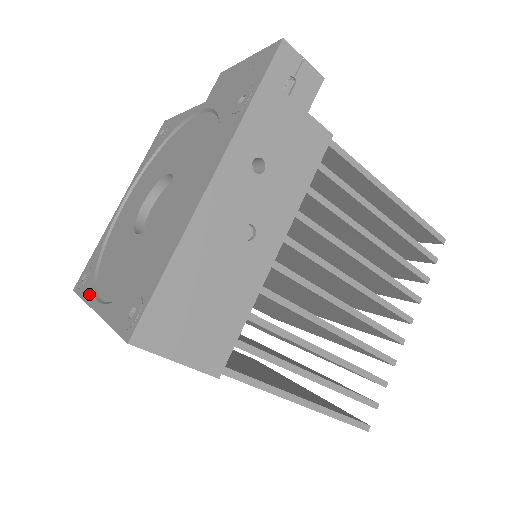
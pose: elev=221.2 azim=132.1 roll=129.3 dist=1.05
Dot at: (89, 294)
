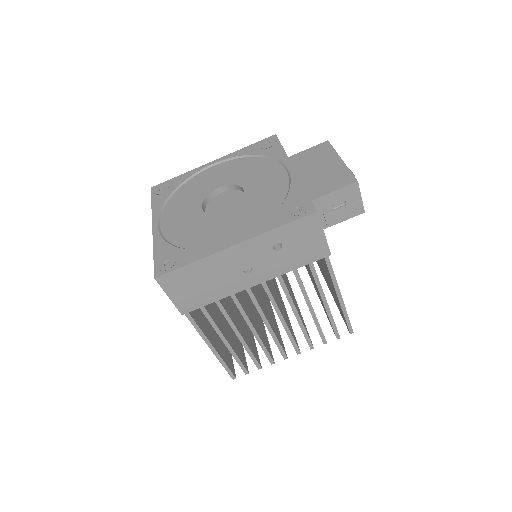
Dot at: (157, 210)
